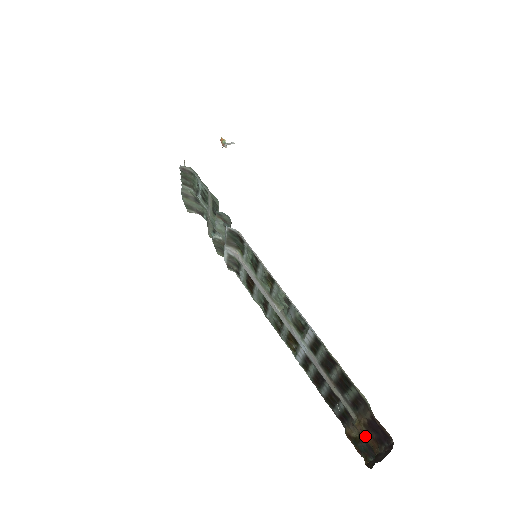
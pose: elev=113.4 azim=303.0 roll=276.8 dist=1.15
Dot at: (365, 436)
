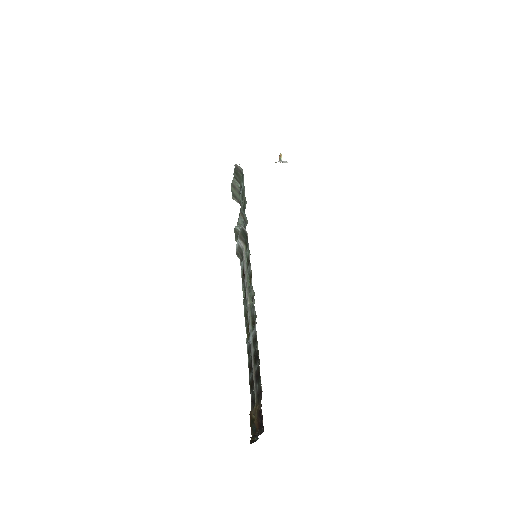
Dot at: (255, 419)
